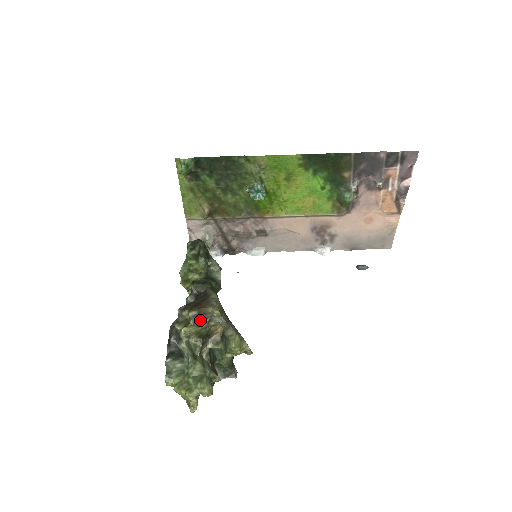
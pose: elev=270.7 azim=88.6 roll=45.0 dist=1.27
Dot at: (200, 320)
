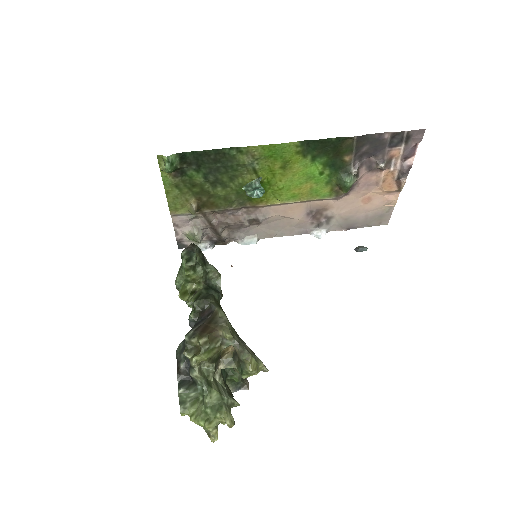
Dot at: (211, 345)
